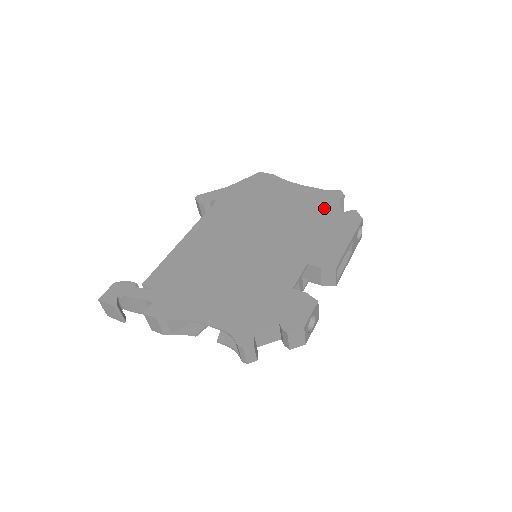
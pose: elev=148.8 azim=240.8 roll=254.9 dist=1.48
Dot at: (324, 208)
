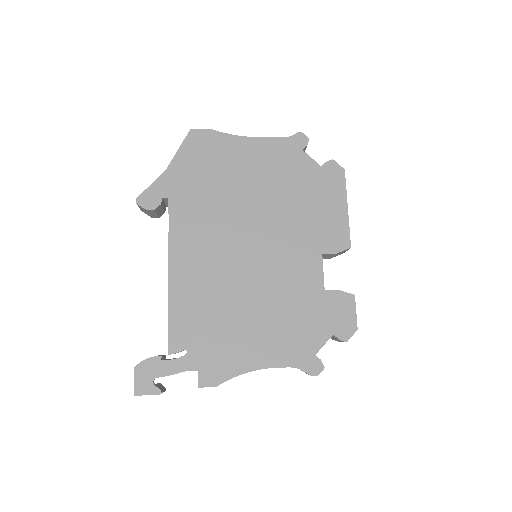
Dot at: (298, 167)
